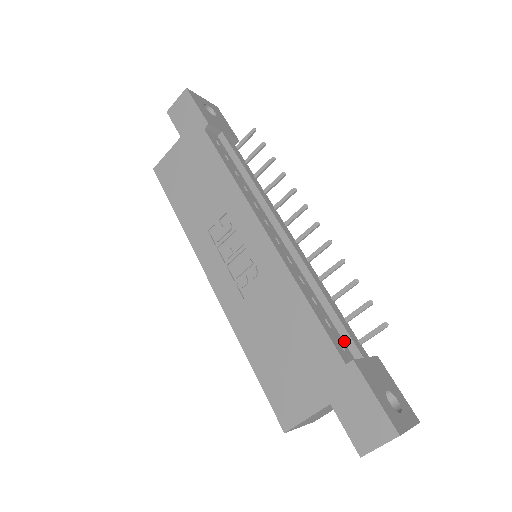
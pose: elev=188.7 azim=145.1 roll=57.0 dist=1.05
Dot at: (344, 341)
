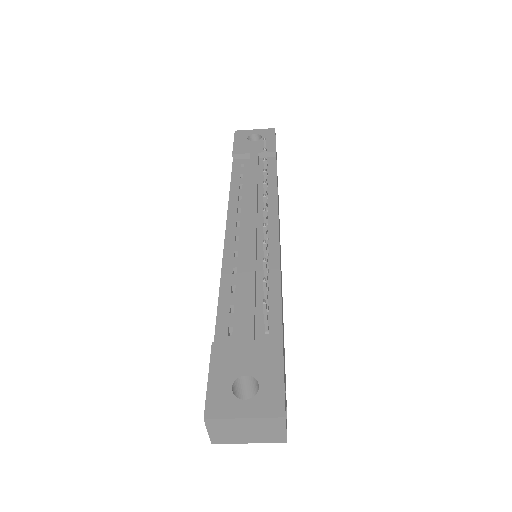
Dot at: occluded
